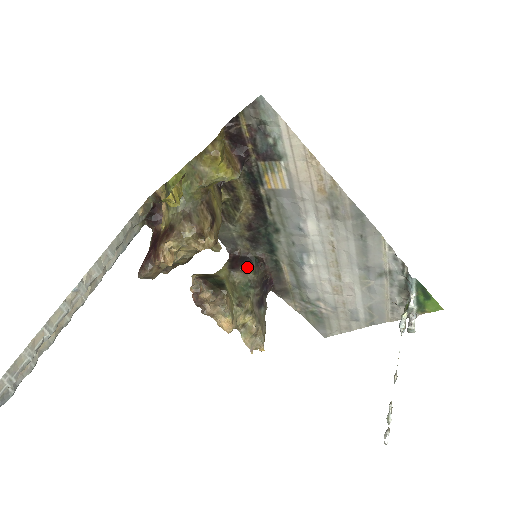
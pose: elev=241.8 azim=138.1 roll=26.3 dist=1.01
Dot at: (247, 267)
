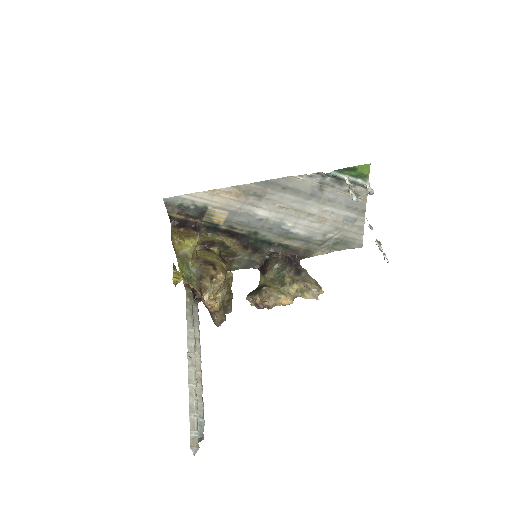
Dot at: (270, 265)
